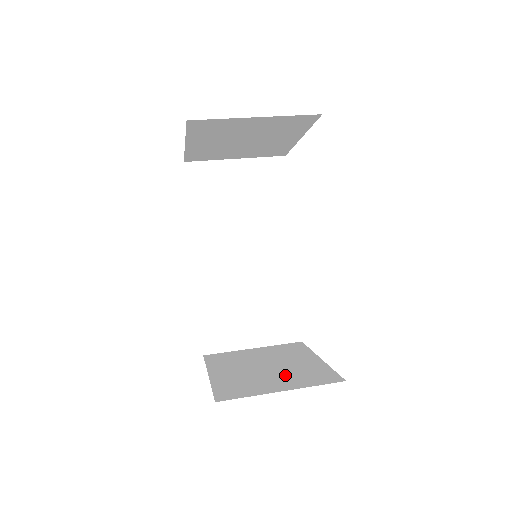
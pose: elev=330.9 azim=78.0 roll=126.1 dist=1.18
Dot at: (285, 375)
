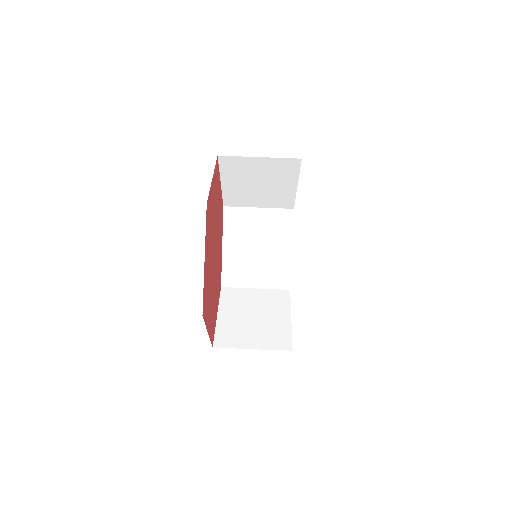
Dot at: (263, 268)
